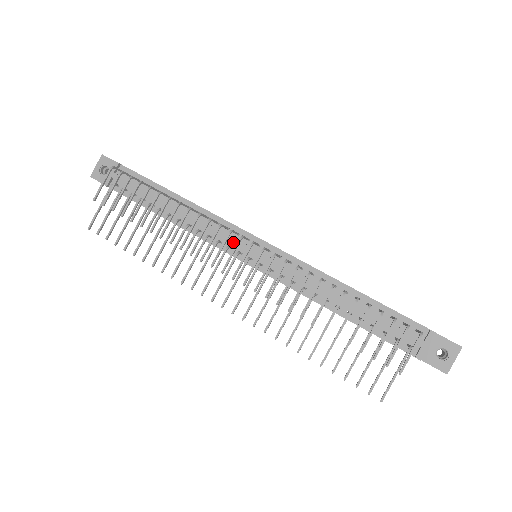
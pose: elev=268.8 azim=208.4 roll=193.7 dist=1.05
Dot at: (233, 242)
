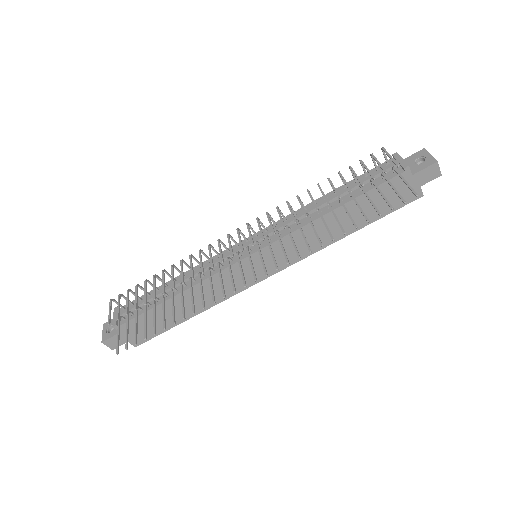
Dot at: (230, 254)
